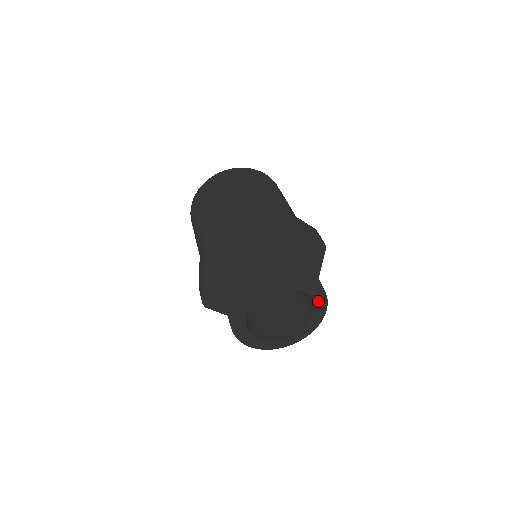
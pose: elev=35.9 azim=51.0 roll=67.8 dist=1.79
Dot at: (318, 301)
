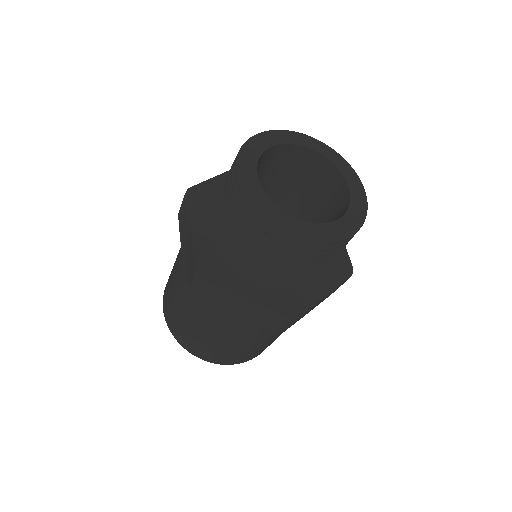
Dot at: (344, 169)
